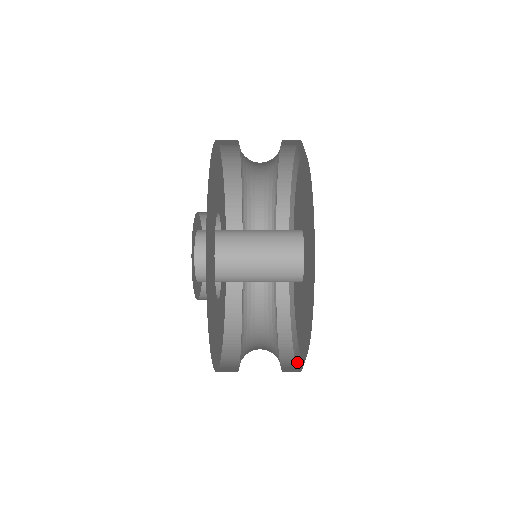
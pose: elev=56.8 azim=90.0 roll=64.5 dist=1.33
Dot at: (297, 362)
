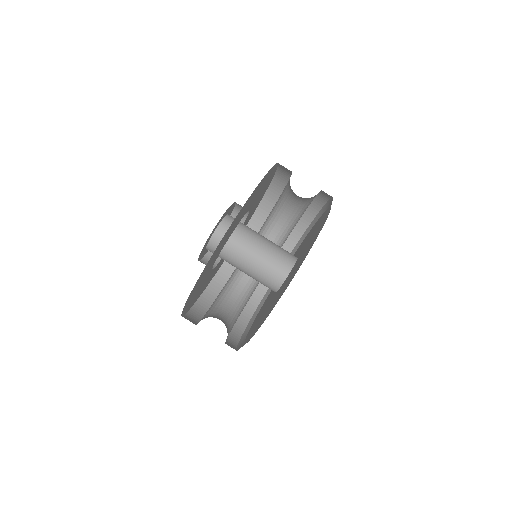
Dot at: occluded
